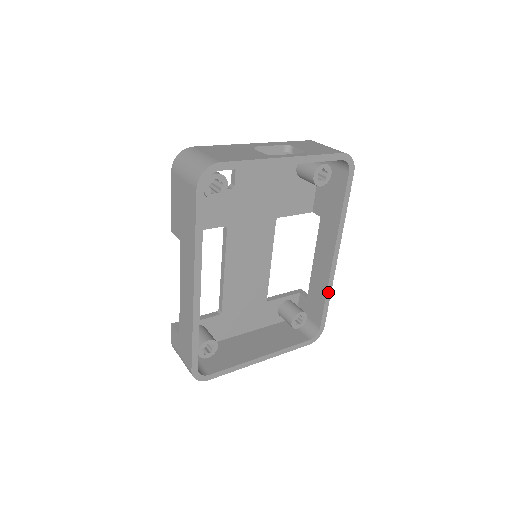
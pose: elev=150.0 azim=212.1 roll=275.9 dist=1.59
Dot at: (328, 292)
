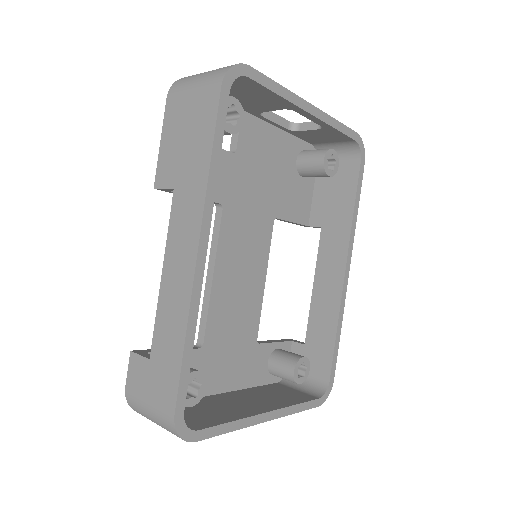
Dot at: (339, 323)
